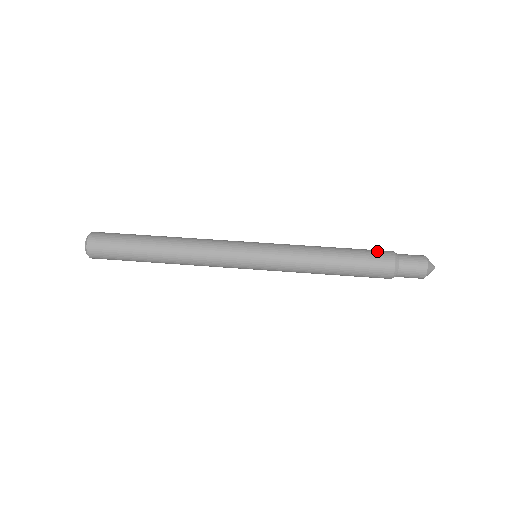
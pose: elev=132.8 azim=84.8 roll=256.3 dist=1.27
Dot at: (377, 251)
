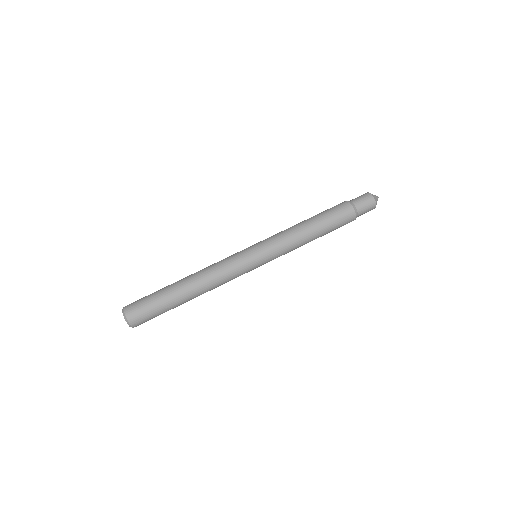
Dot at: (337, 207)
